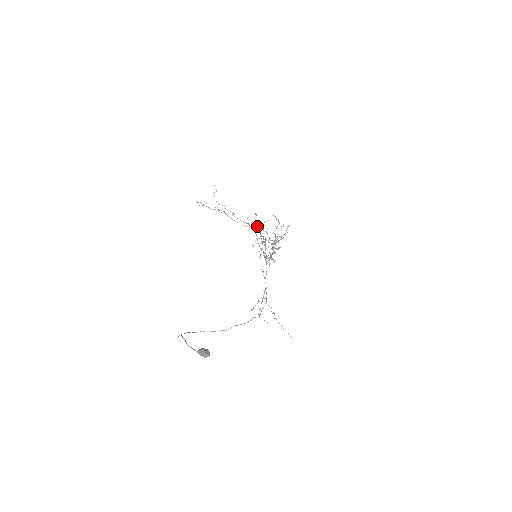
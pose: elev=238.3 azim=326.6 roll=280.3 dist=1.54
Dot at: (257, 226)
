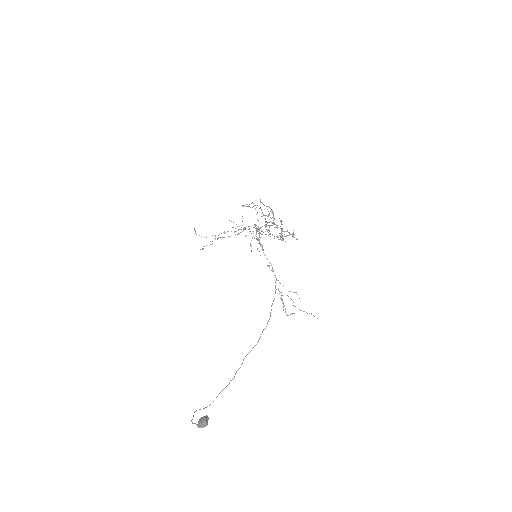
Dot at: (235, 231)
